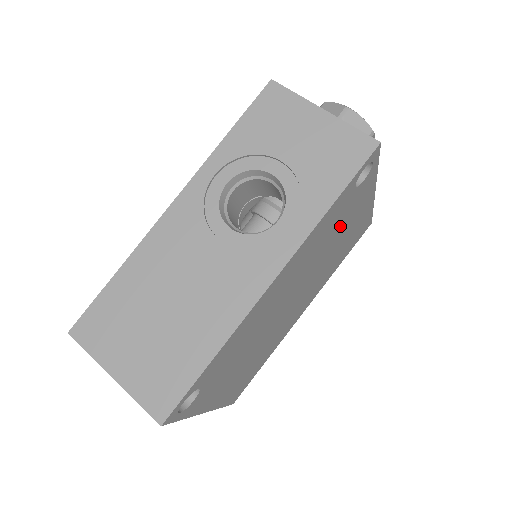
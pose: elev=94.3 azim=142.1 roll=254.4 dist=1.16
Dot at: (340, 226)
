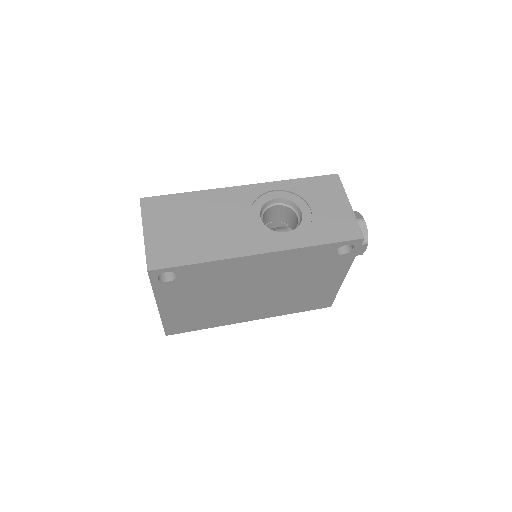
Dot at: (313, 272)
